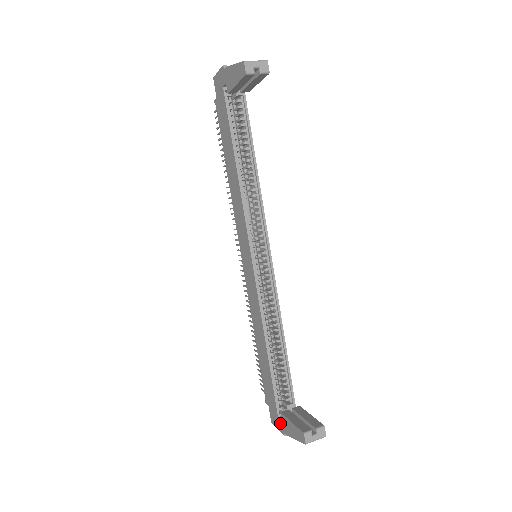
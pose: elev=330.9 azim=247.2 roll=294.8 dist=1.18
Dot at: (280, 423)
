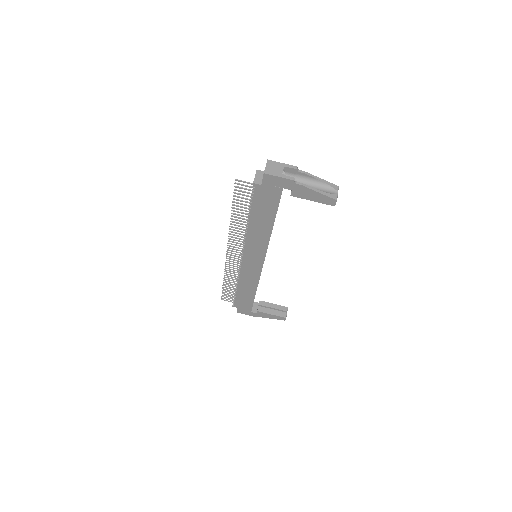
Dot at: (253, 314)
